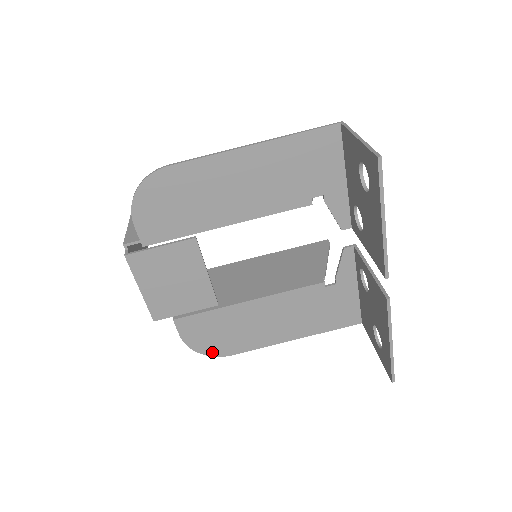
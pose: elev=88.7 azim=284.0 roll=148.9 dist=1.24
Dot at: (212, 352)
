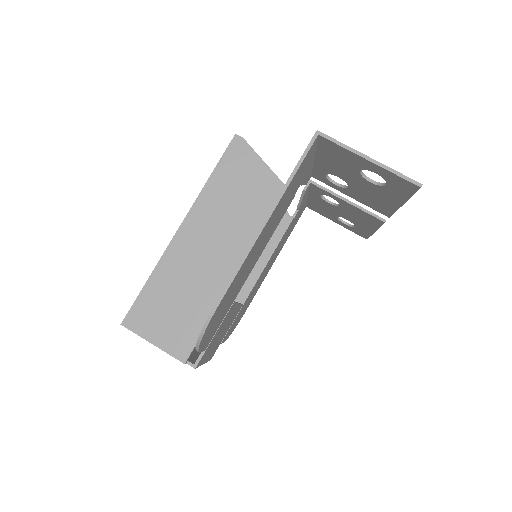
Dot at: (238, 322)
